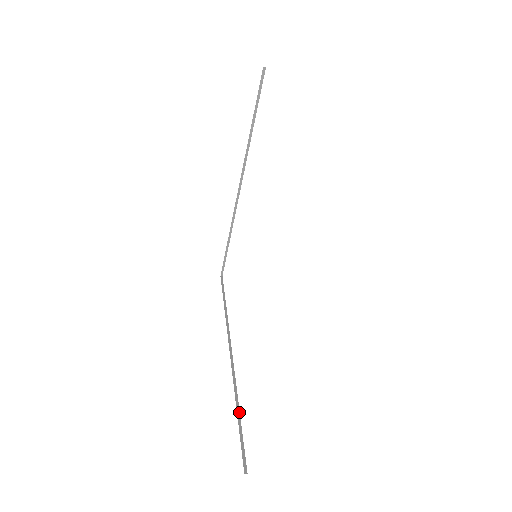
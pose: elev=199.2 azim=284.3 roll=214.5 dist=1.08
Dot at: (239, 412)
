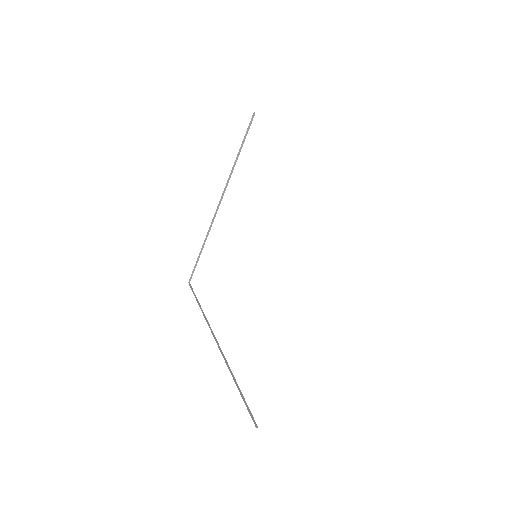
Dot at: occluded
